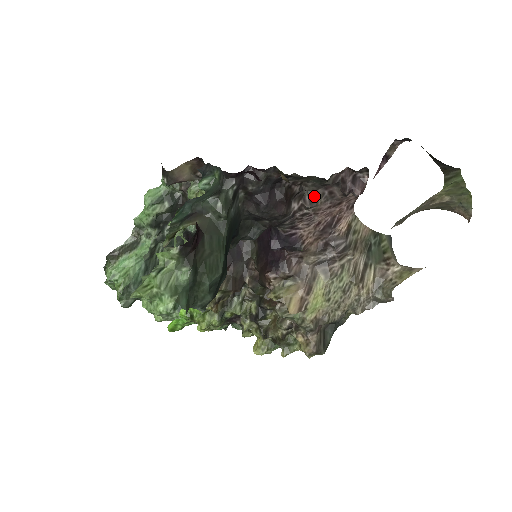
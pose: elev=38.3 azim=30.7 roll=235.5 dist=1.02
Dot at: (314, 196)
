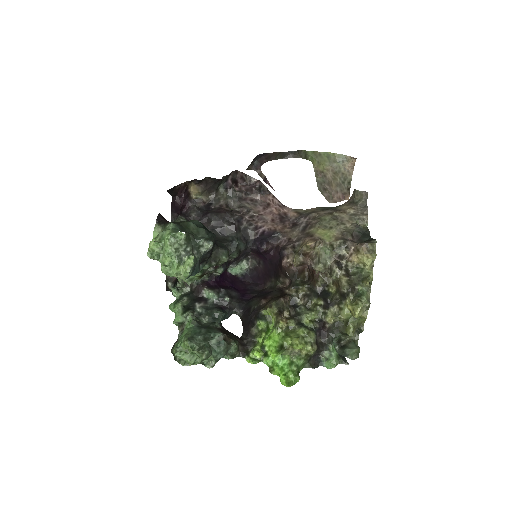
Dot at: (243, 206)
